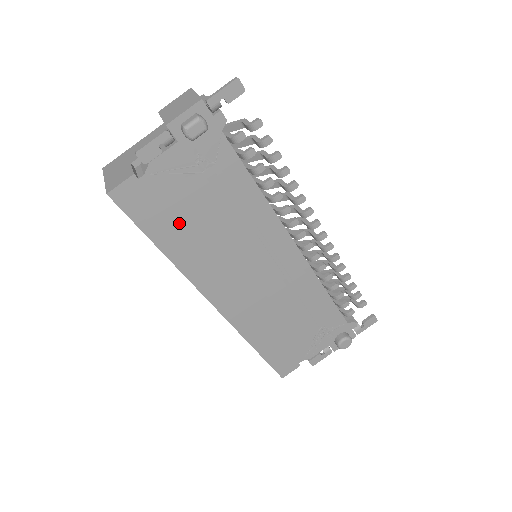
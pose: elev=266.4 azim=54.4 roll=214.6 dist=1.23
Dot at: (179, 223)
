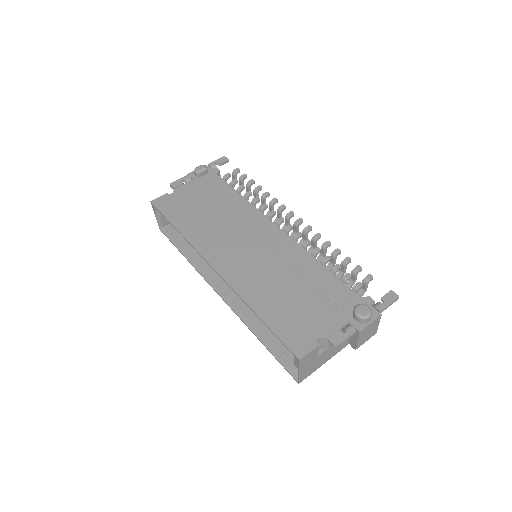
Dot at: (190, 214)
